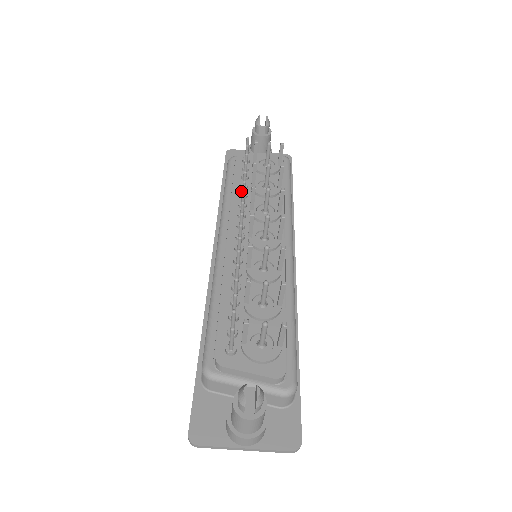
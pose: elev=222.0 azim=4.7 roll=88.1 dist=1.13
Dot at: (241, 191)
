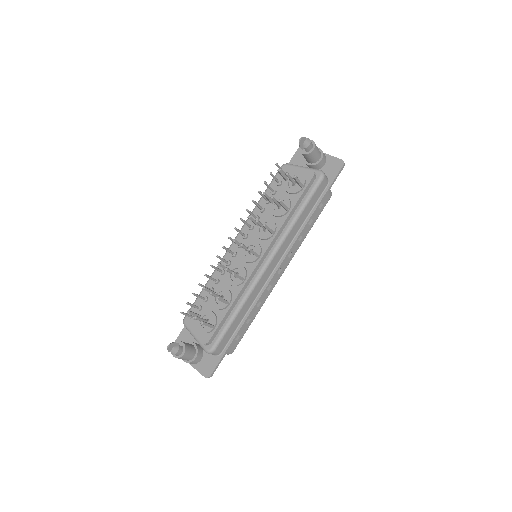
Dot at: (261, 206)
